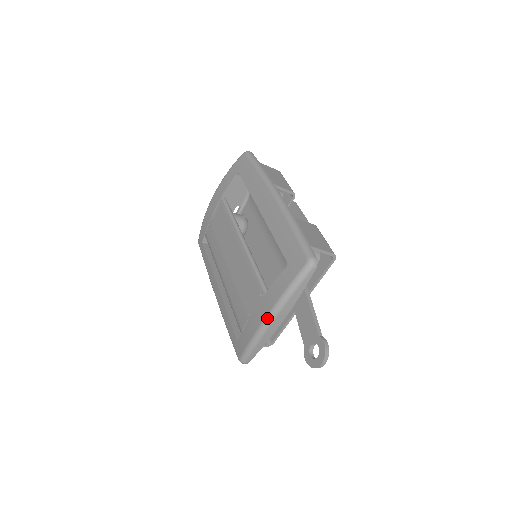
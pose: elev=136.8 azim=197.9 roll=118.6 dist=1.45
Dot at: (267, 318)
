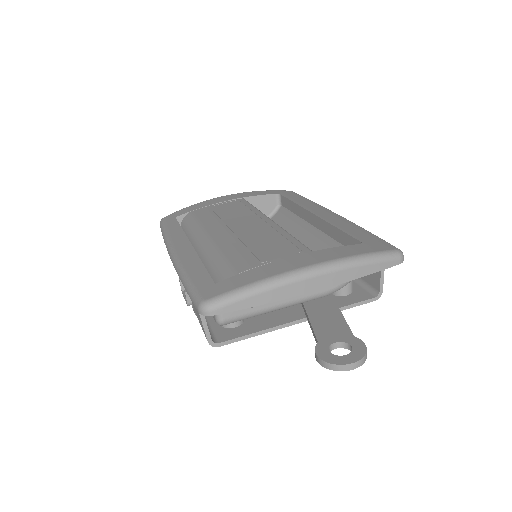
Dot at: (313, 266)
